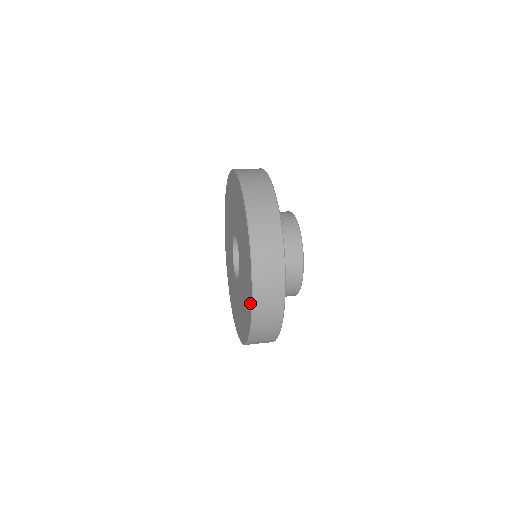
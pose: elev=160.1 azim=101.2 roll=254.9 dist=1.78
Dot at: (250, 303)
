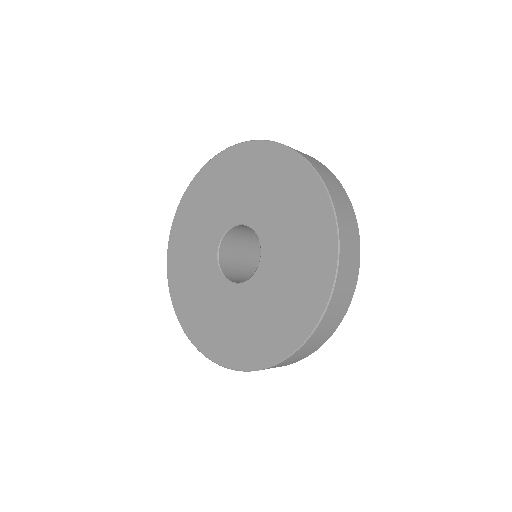
Dot at: (305, 170)
